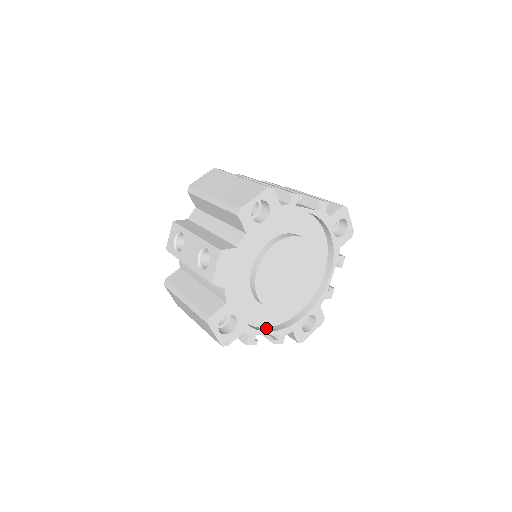
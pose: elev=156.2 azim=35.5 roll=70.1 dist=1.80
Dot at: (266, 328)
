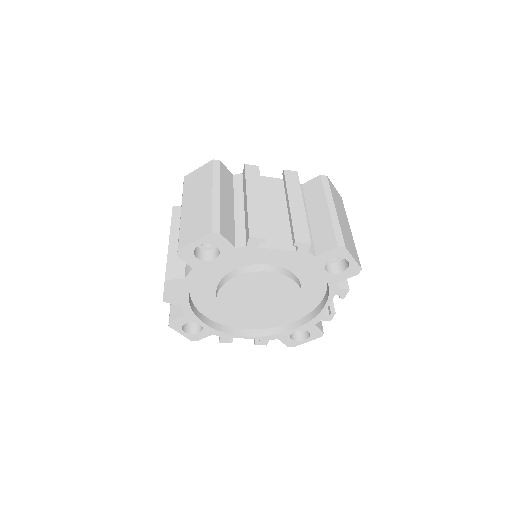
Dot at: (247, 330)
